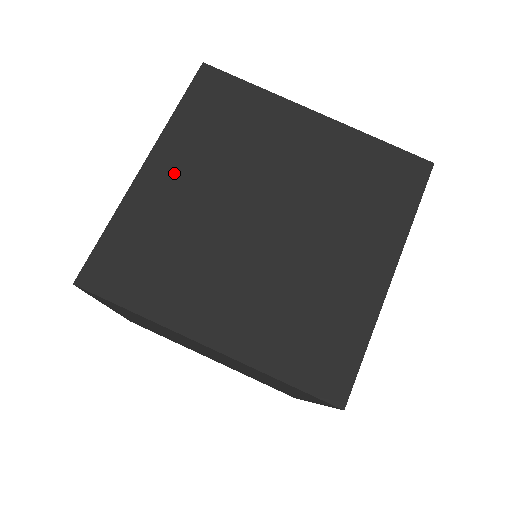
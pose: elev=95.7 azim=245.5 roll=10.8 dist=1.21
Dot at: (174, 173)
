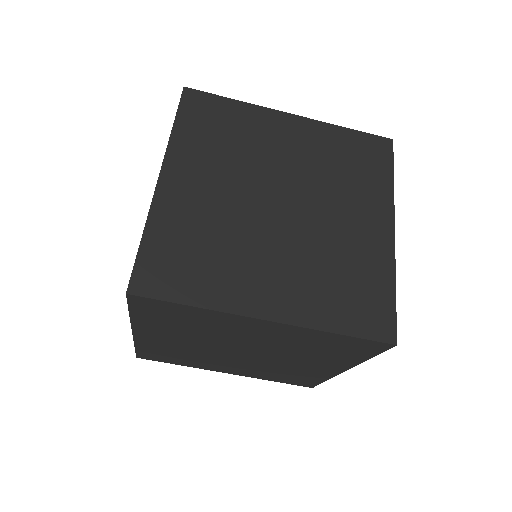
Dot at: (189, 180)
